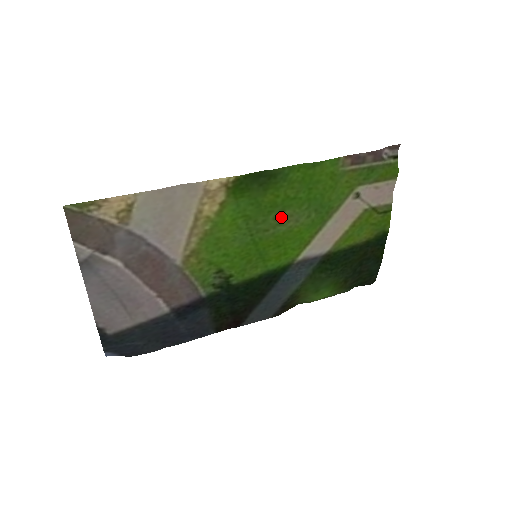
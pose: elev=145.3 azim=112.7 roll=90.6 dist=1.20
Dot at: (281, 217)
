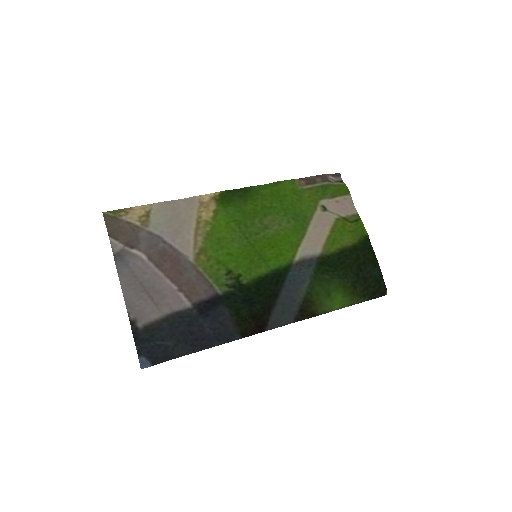
Dot at: (265, 222)
